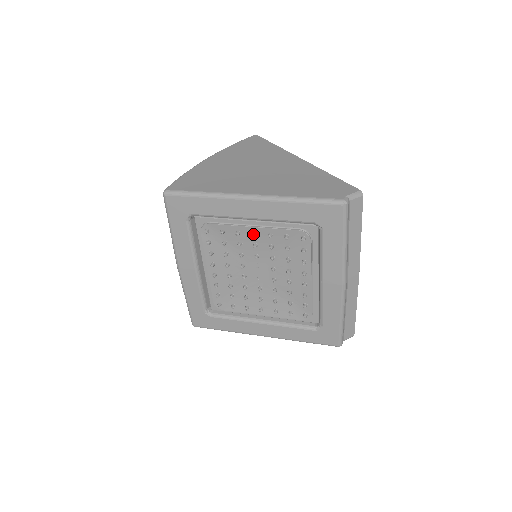
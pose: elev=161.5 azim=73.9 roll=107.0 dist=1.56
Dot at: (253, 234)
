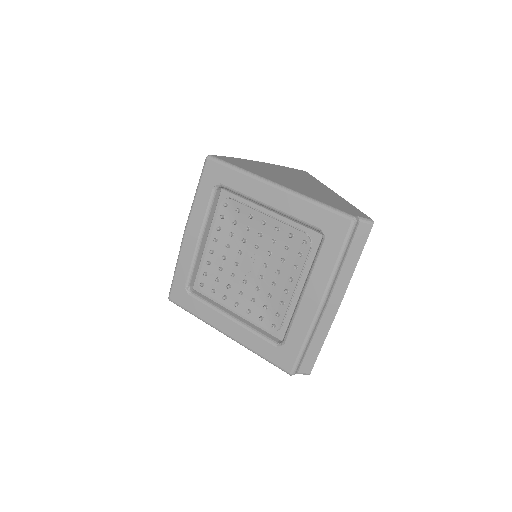
Dot at: (263, 221)
